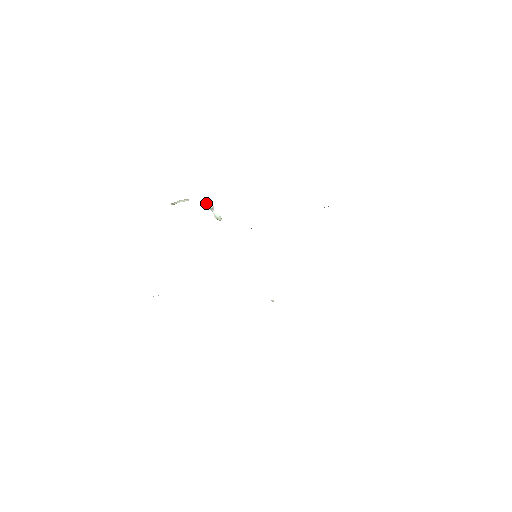
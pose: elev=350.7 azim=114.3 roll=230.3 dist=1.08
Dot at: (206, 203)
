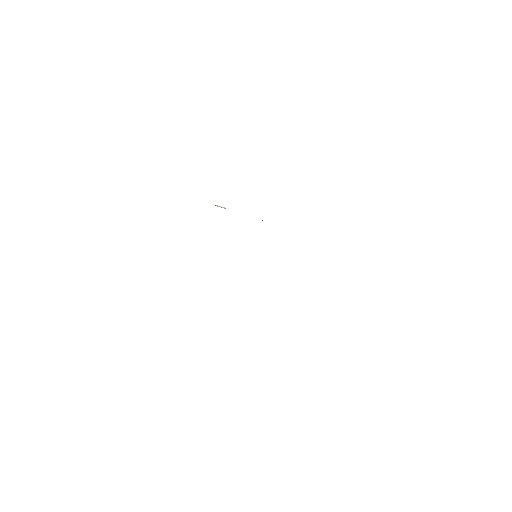
Dot at: occluded
